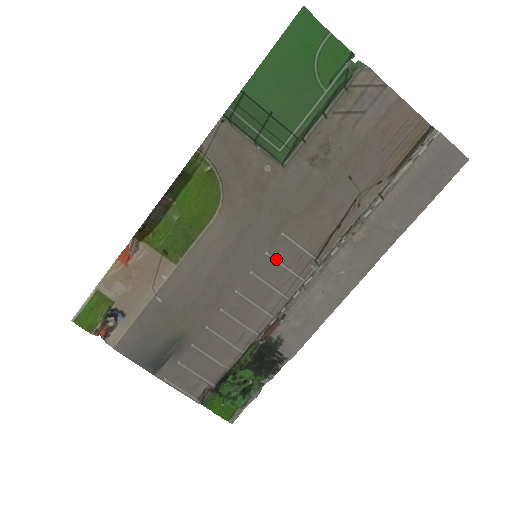
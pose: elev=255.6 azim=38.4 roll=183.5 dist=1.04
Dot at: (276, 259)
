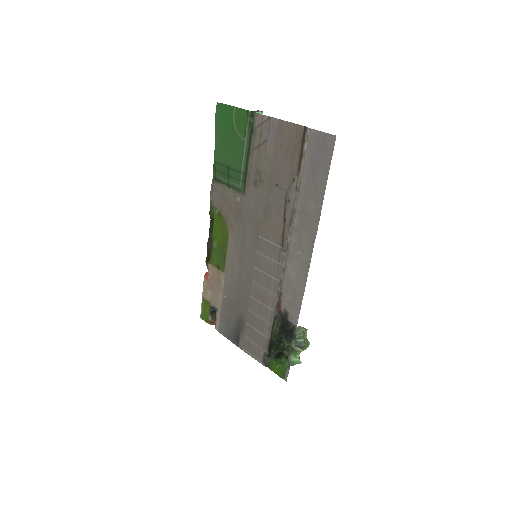
Dot at: (263, 255)
